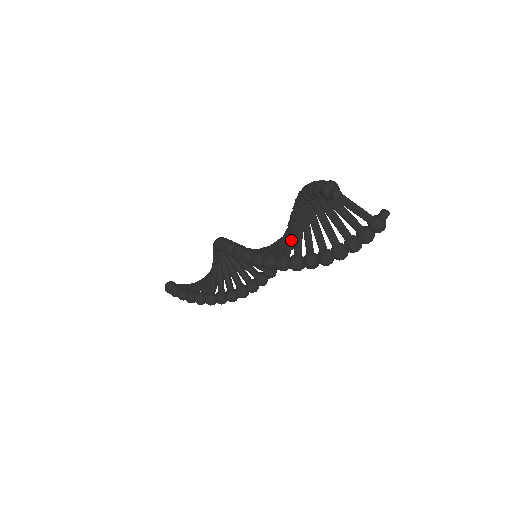
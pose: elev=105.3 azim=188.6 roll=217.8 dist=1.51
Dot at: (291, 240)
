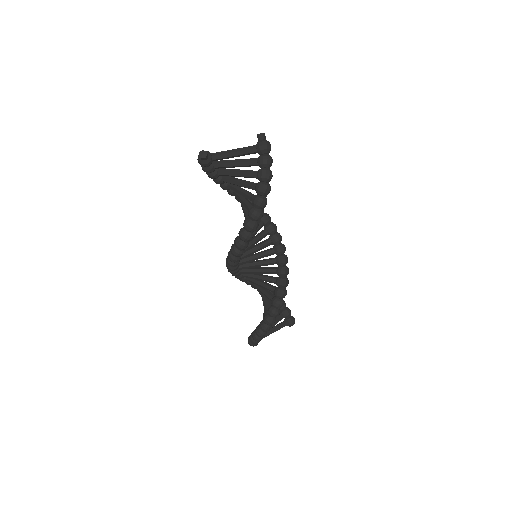
Dot at: occluded
